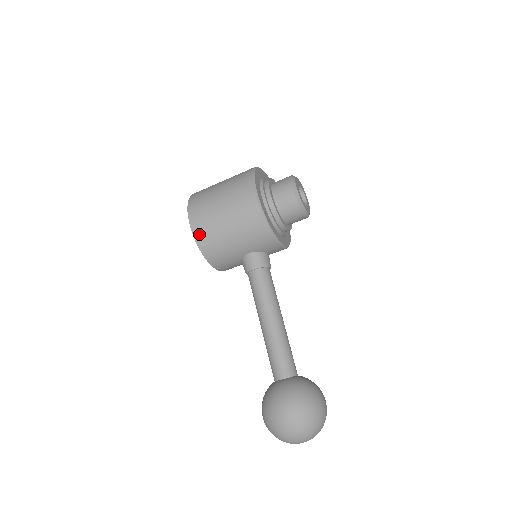
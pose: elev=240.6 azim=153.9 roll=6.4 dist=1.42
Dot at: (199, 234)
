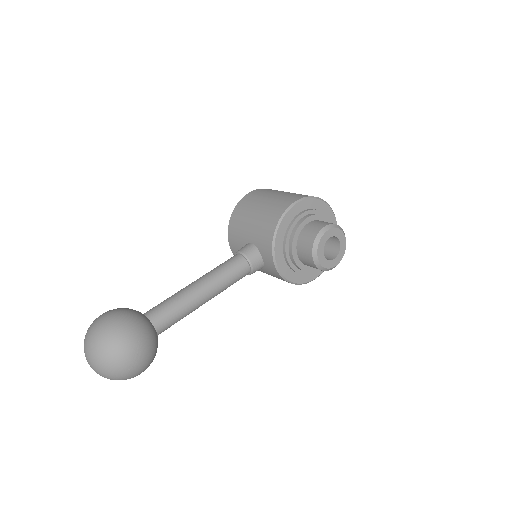
Dot at: (243, 201)
